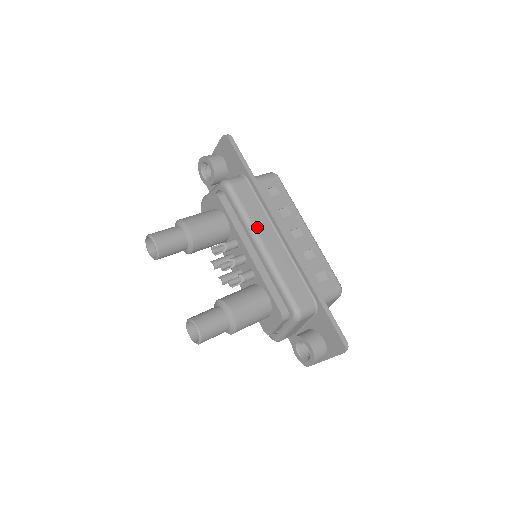
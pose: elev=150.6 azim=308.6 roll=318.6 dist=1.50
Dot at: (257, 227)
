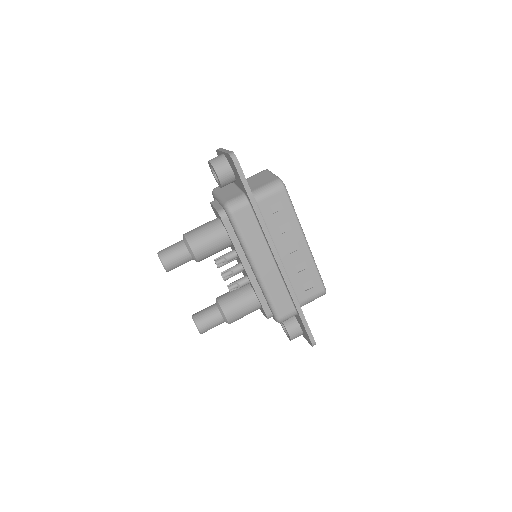
Dot at: (253, 253)
